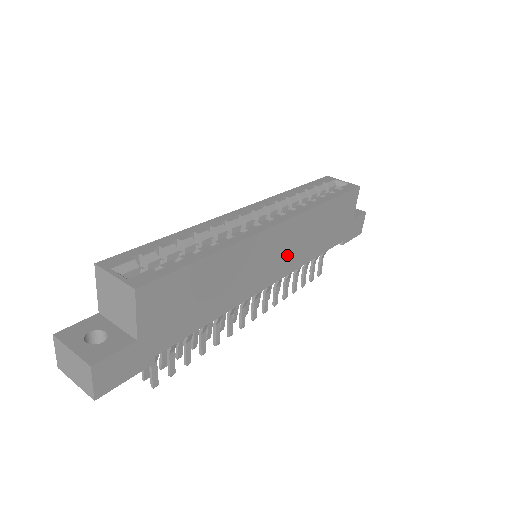
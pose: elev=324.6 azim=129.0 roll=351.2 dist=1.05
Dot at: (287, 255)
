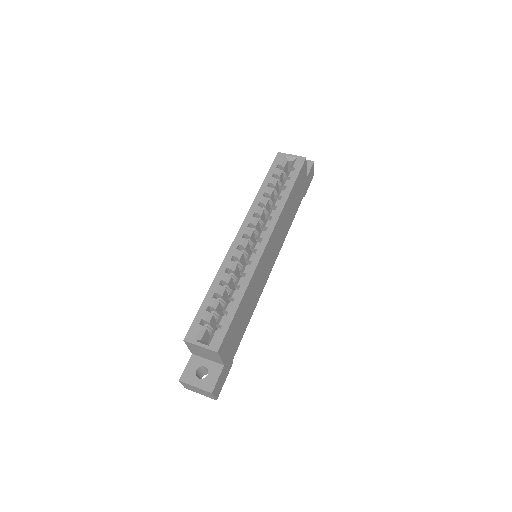
Dot at: (276, 247)
